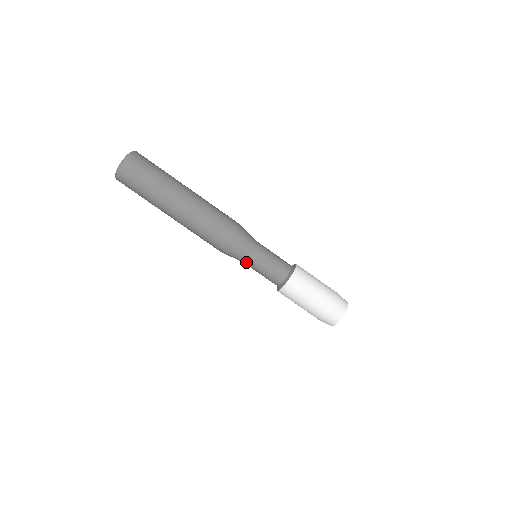
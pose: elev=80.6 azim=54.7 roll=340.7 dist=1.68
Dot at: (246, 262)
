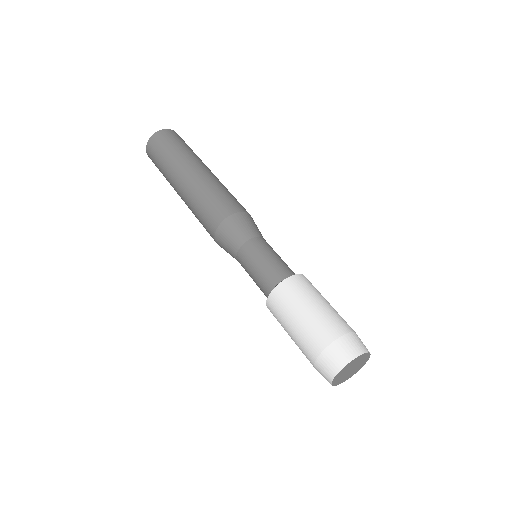
Dot at: (245, 245)
